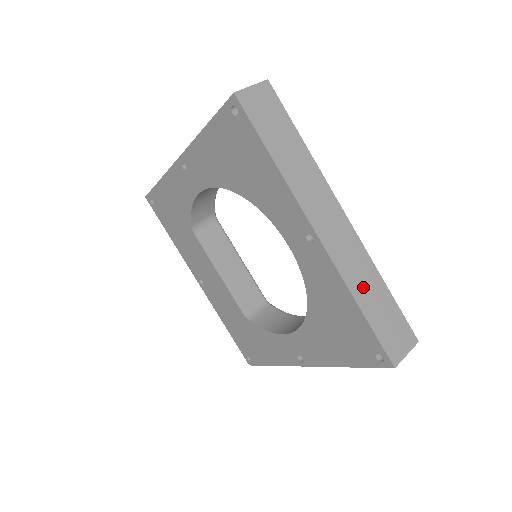
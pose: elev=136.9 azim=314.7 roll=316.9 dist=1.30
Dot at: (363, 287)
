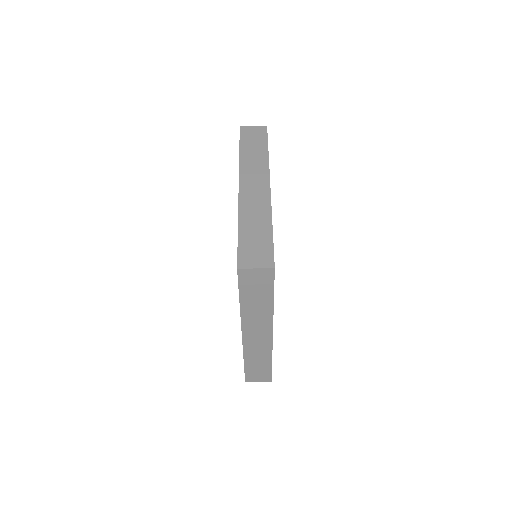
Dot at: (254, 358)
